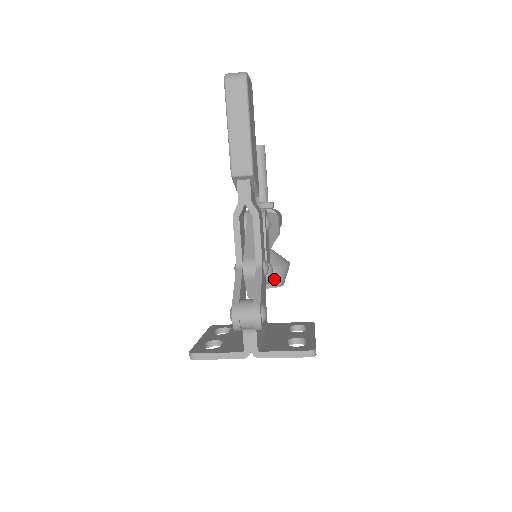
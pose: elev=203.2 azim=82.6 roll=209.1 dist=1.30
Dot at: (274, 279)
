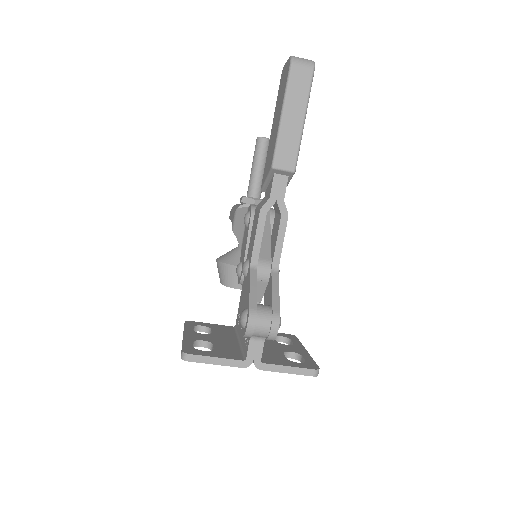
Dot at: occluded
